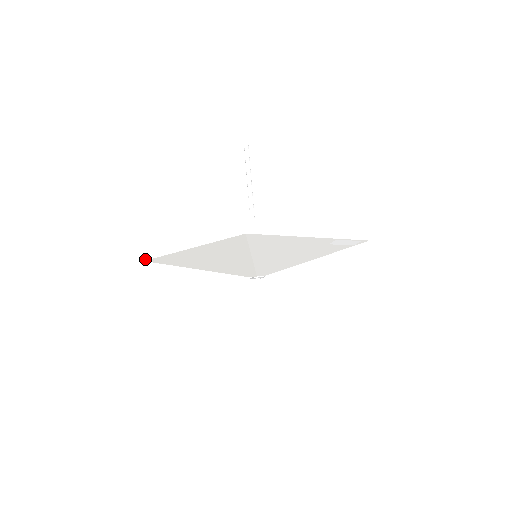
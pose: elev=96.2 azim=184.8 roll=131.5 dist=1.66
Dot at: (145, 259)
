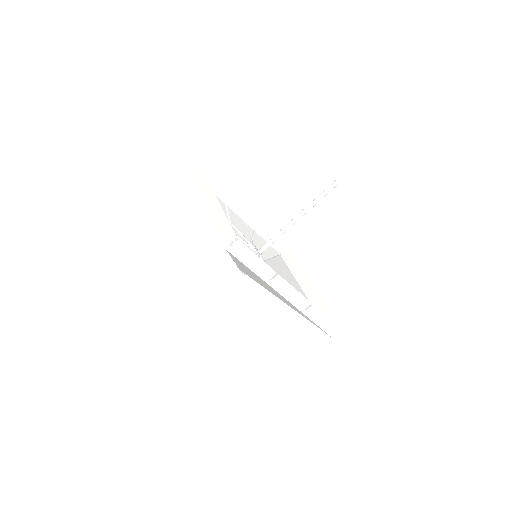
Dot at: (194, 174)
